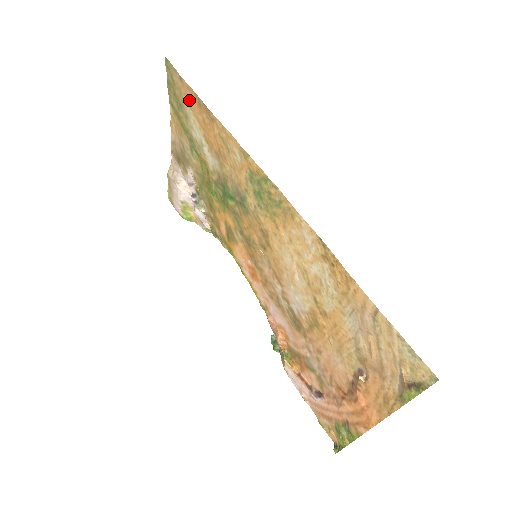
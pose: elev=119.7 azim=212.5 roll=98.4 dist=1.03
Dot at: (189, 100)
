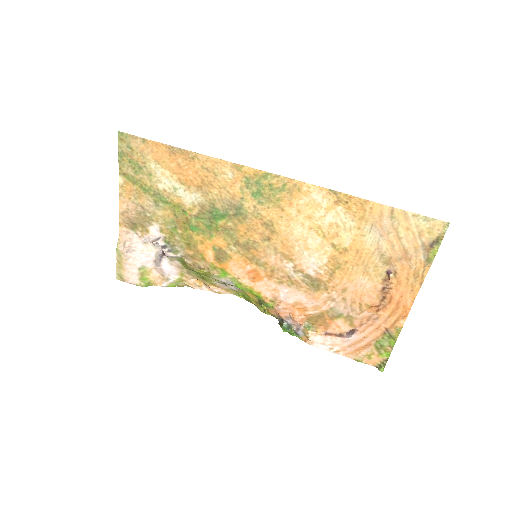
Dot at: (156, 156)
